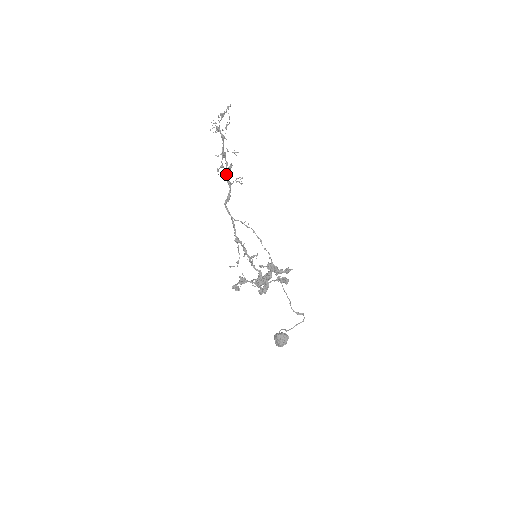
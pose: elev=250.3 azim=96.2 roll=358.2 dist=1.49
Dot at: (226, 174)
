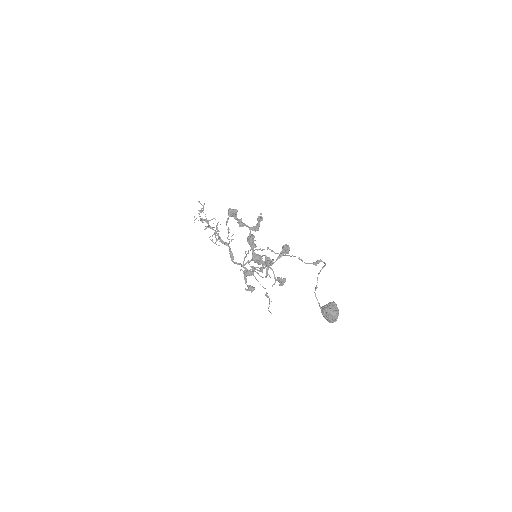
Dot at: (219, 239)
